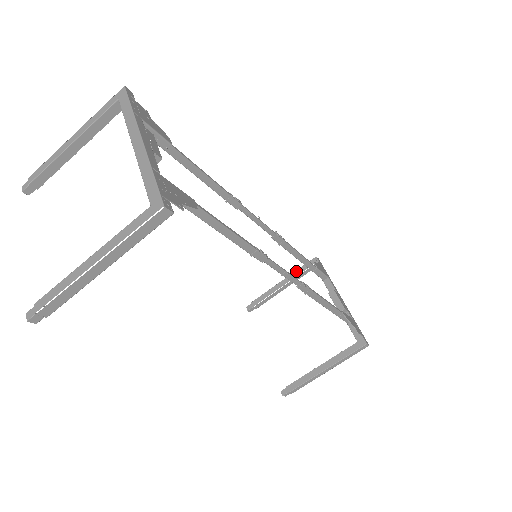
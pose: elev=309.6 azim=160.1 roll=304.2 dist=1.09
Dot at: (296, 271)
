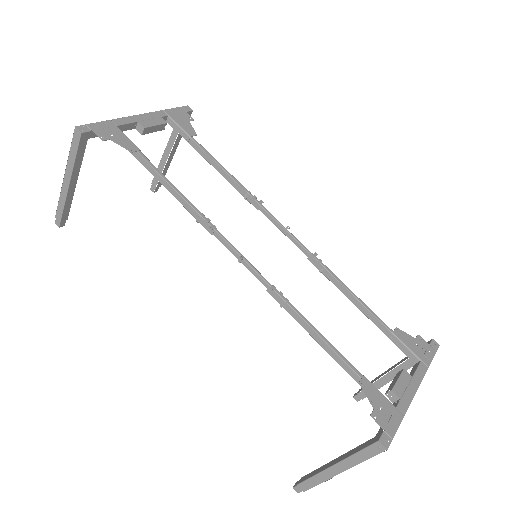
Dot at: occluded
